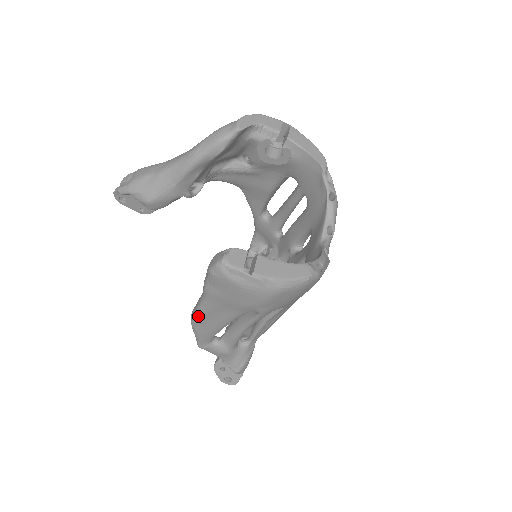
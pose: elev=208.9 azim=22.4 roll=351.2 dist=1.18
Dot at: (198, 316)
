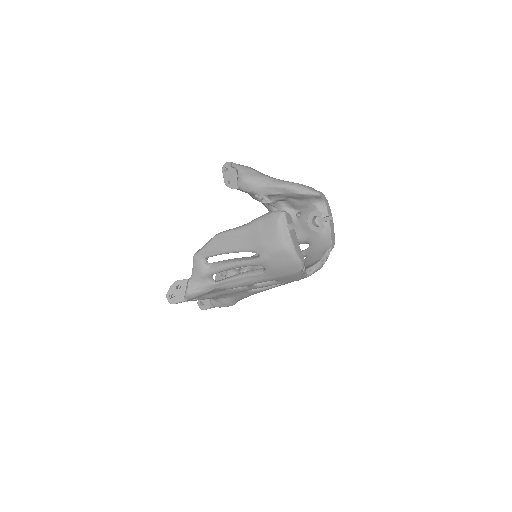
Dot at: (228, 233)
